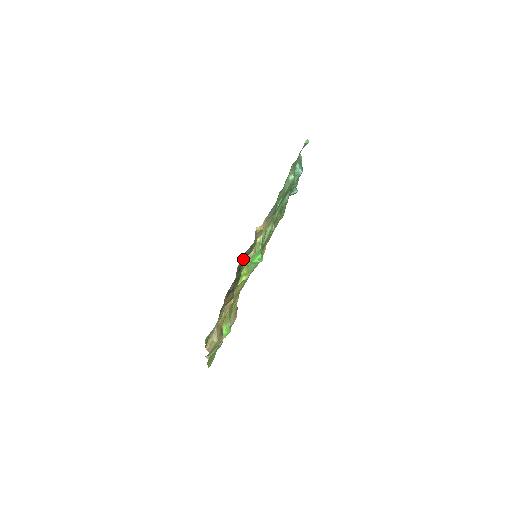
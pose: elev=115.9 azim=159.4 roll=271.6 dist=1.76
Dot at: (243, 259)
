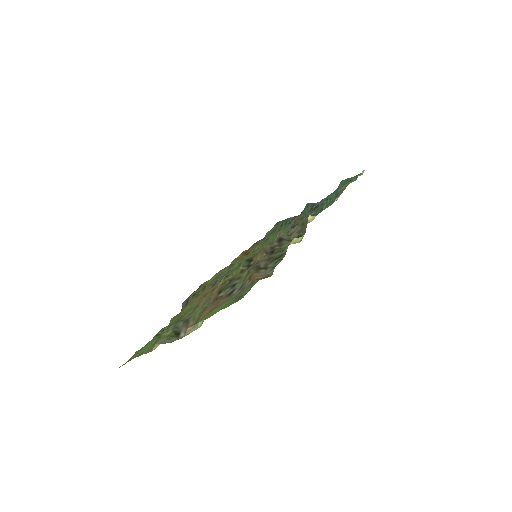
Dot at: (278, 242)
